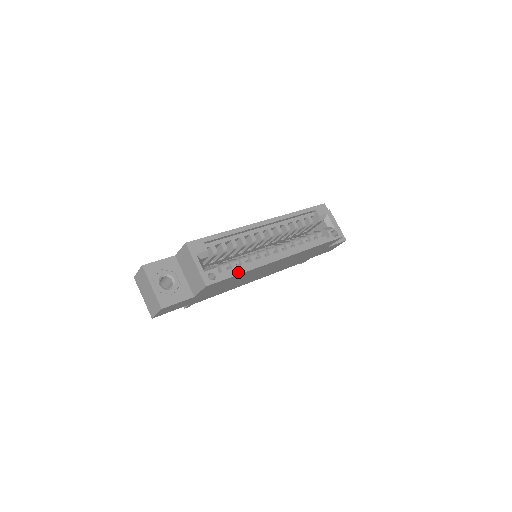
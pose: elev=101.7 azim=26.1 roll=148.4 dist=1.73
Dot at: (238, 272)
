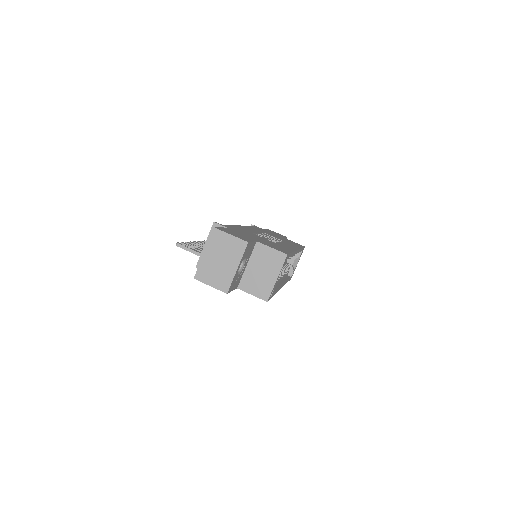
Dot at: occluded
